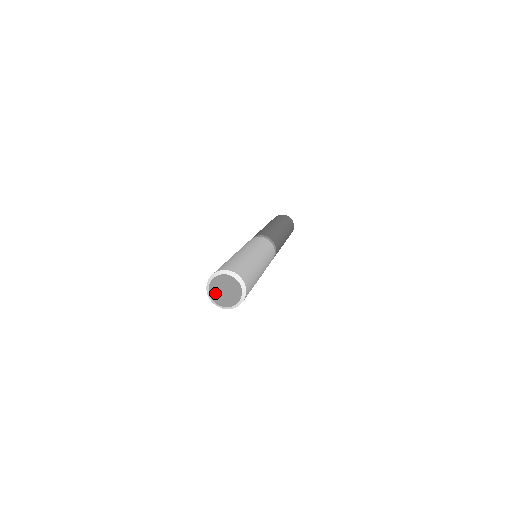
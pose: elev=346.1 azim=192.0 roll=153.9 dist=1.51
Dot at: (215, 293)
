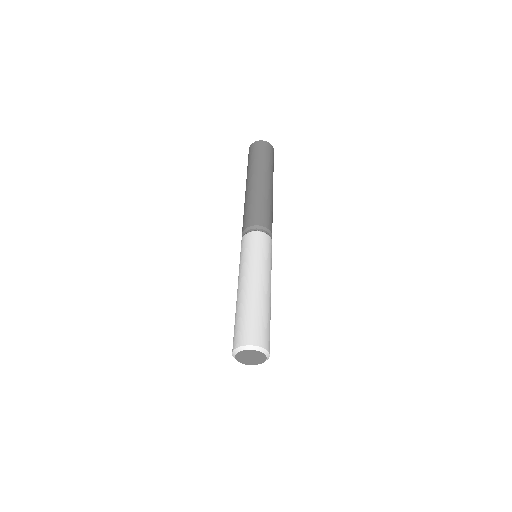
Dot at: (243, 354)
